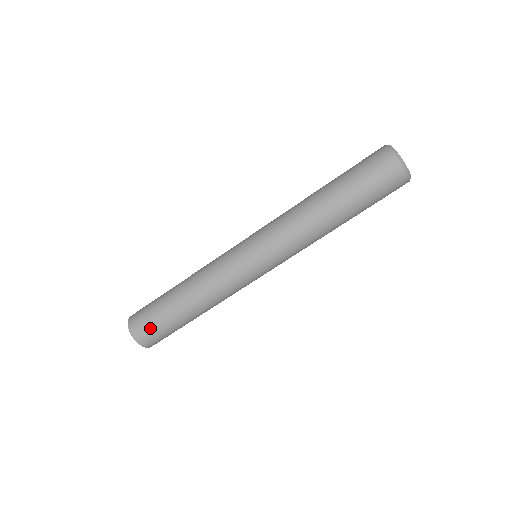
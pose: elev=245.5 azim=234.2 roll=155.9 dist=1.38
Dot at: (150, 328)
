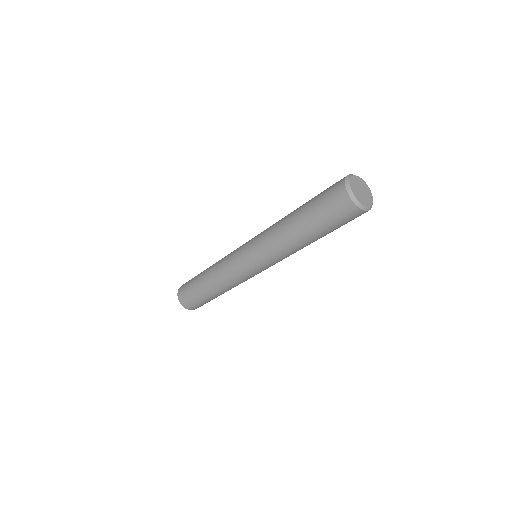
Dot at: (188, 297)
